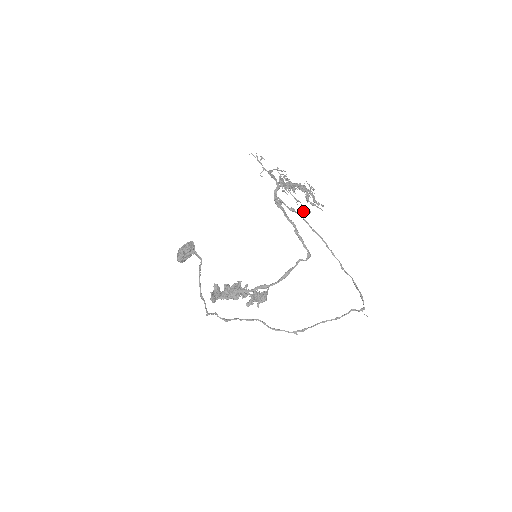
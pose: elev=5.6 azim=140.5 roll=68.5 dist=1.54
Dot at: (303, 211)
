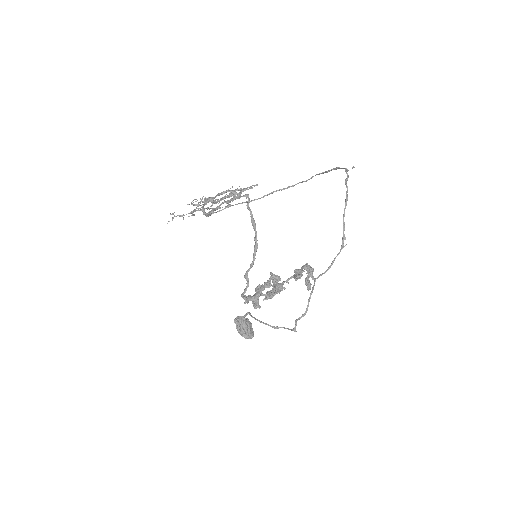
Dot at: occluded
